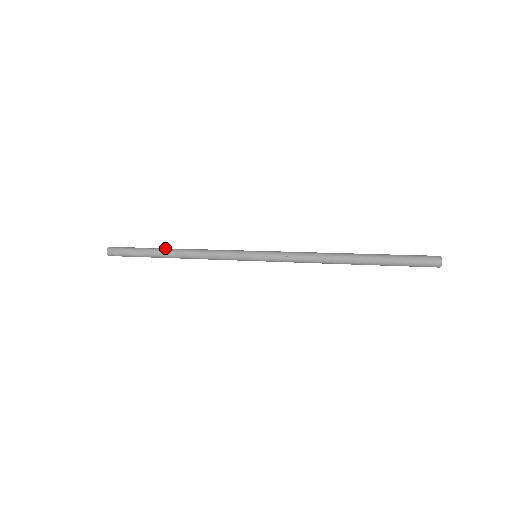
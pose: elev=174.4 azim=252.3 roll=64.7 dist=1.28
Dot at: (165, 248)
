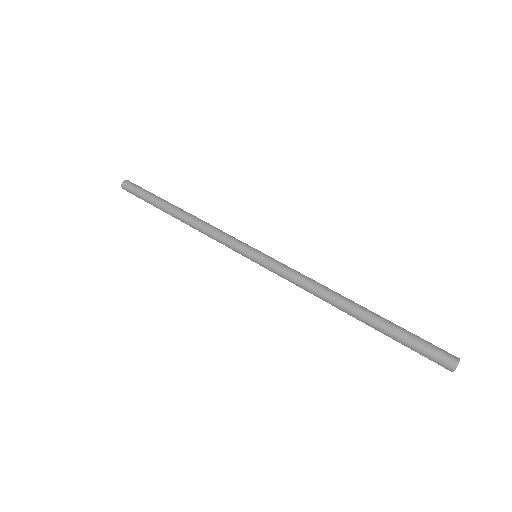
Dot at: (170, 207)
